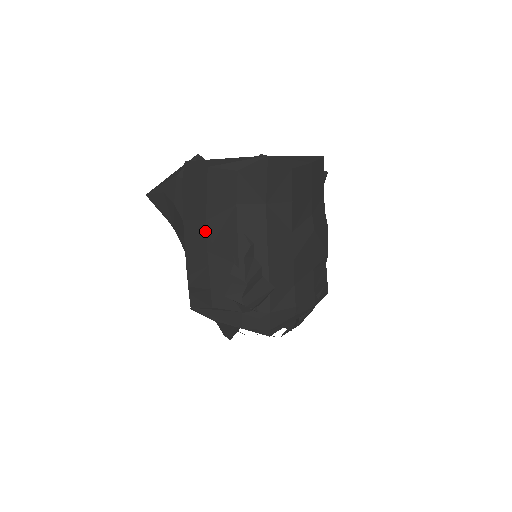
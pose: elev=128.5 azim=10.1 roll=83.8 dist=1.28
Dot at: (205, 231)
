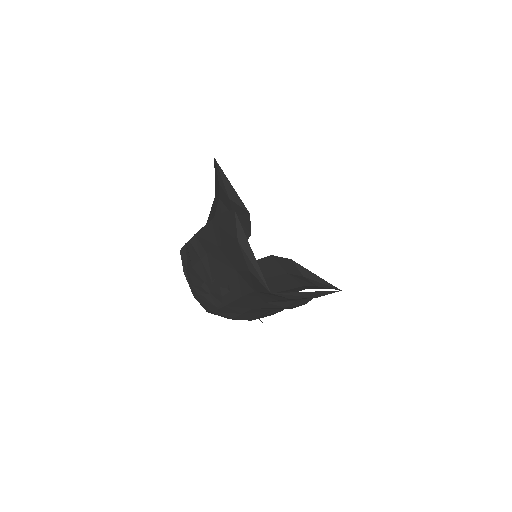
Dot at: (214, 247)
